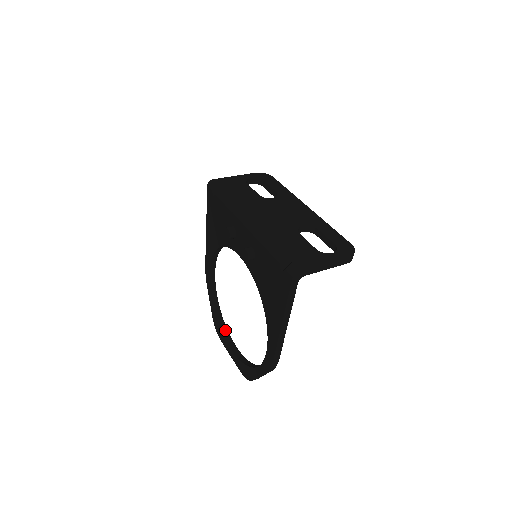
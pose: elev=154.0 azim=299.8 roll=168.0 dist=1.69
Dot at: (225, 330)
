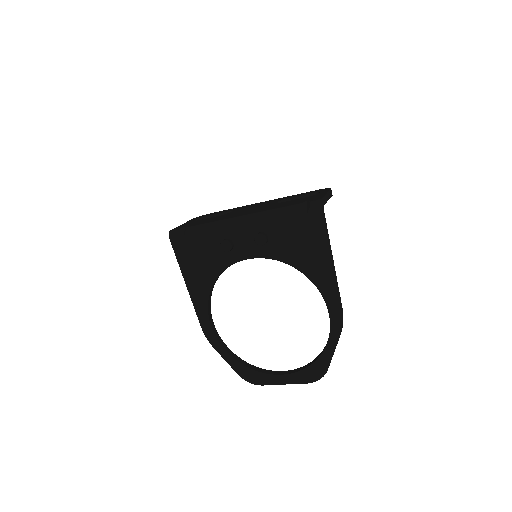
Dot at: (260, 370)
